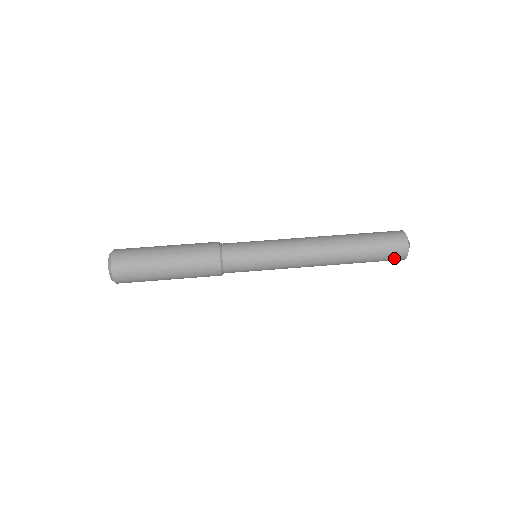
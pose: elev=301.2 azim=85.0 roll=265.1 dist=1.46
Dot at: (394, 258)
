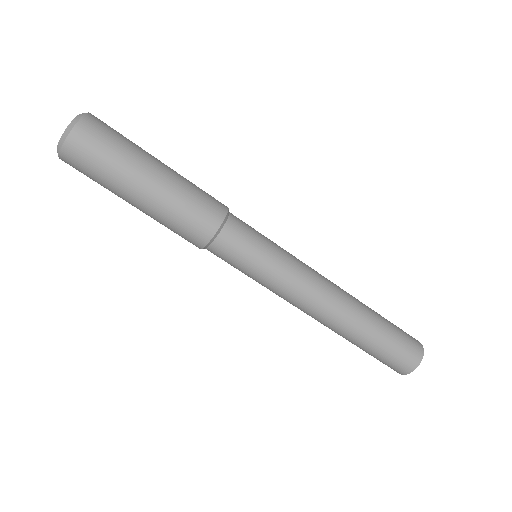
Dot at: occluded
